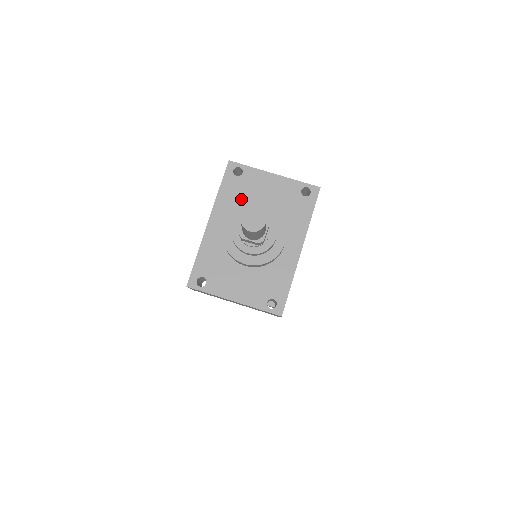
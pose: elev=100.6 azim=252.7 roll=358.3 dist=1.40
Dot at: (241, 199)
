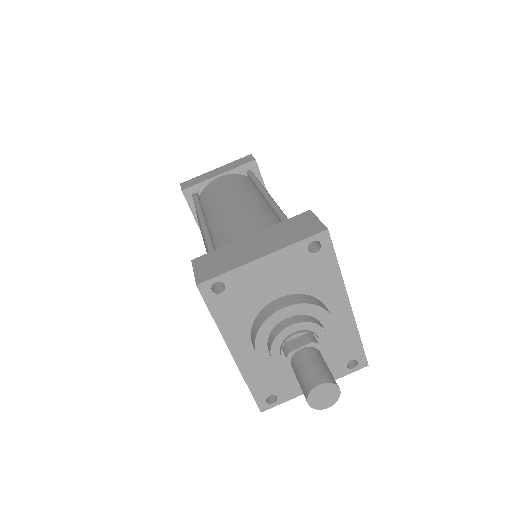
Dot at: (247, 310)
